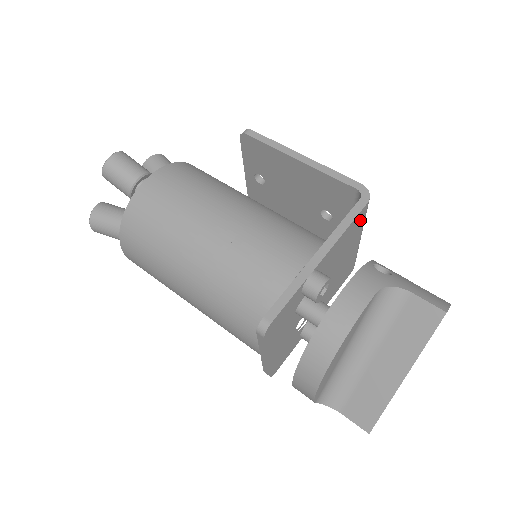
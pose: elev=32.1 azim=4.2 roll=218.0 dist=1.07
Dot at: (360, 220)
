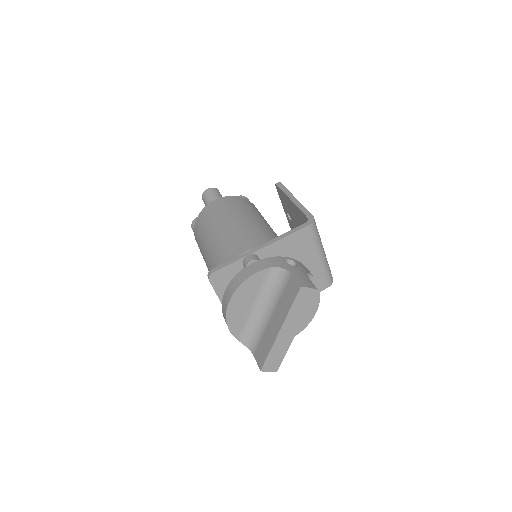
Dot at: (305, 238)
